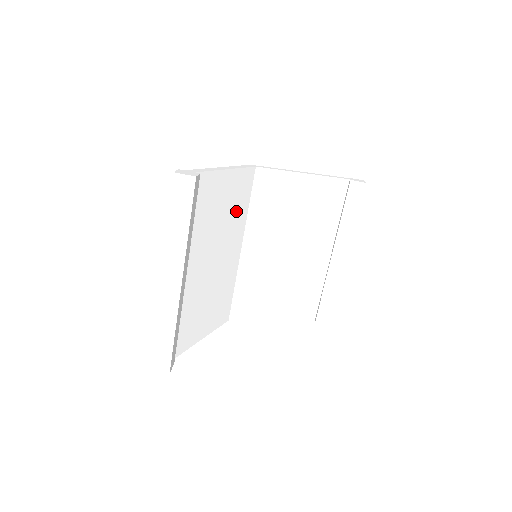
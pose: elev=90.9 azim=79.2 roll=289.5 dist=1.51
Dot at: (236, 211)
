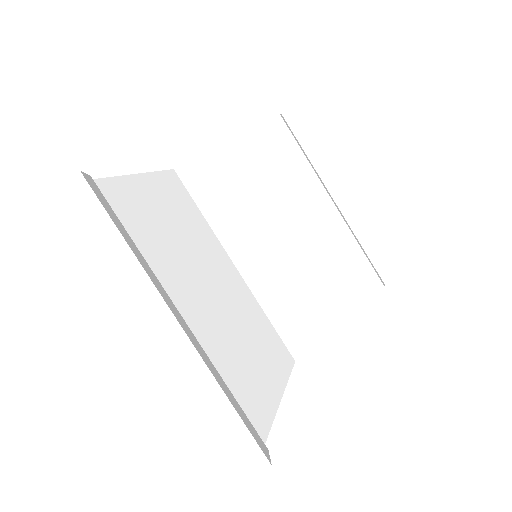
Dot at: (190, 224)
